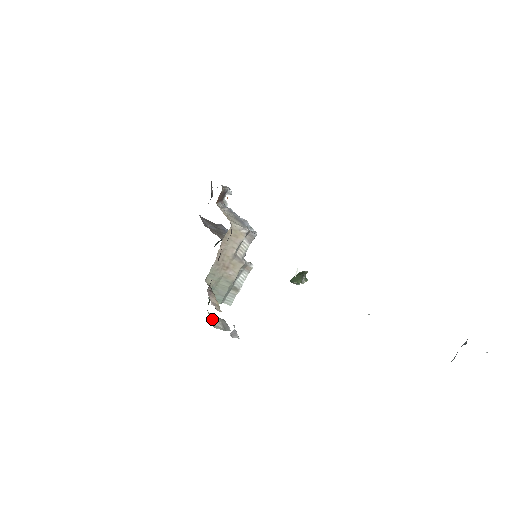
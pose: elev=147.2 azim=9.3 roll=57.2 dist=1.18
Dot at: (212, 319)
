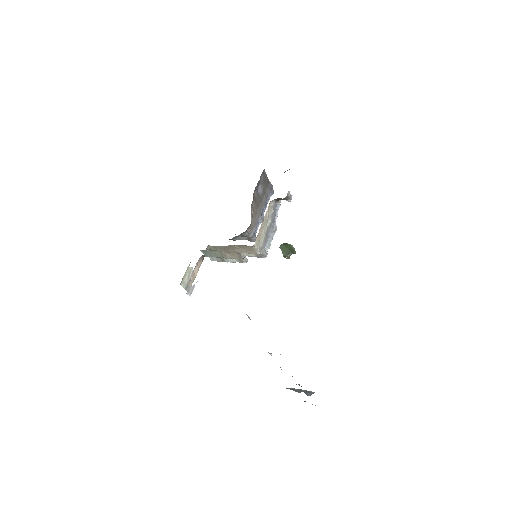
Dot at: (187, 273)
